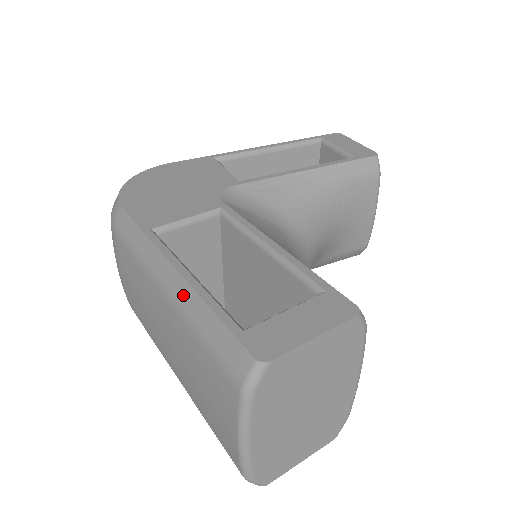
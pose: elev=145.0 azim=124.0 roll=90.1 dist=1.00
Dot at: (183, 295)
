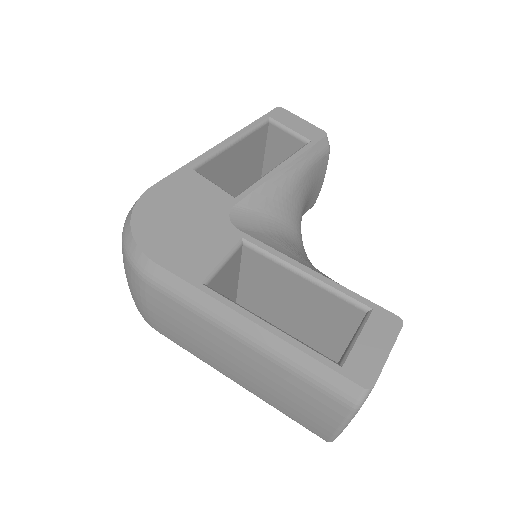
Dot at: (271, 344)
